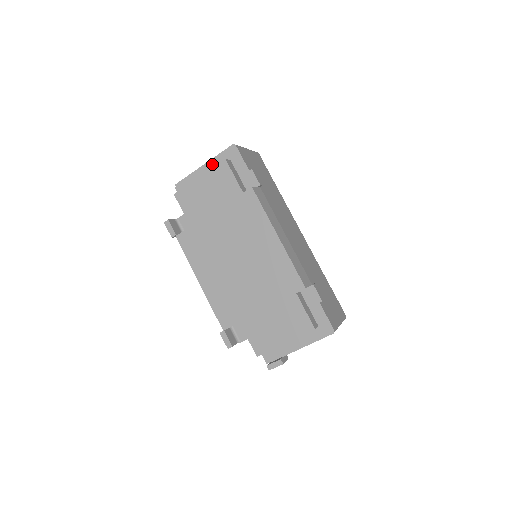
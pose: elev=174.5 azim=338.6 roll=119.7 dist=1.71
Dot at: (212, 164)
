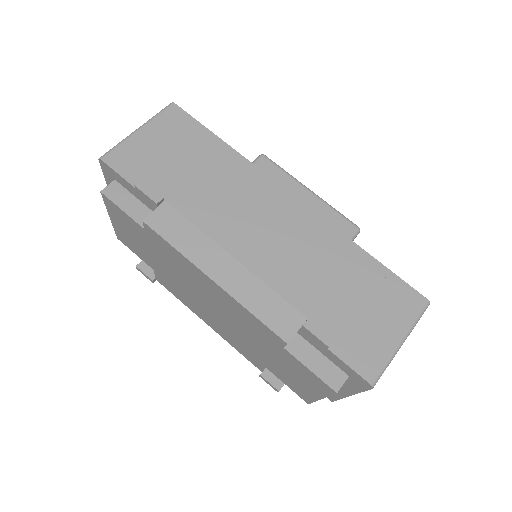
Dot at: occluded
